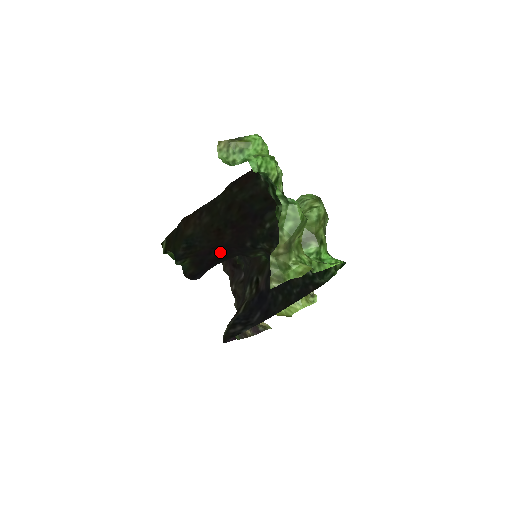
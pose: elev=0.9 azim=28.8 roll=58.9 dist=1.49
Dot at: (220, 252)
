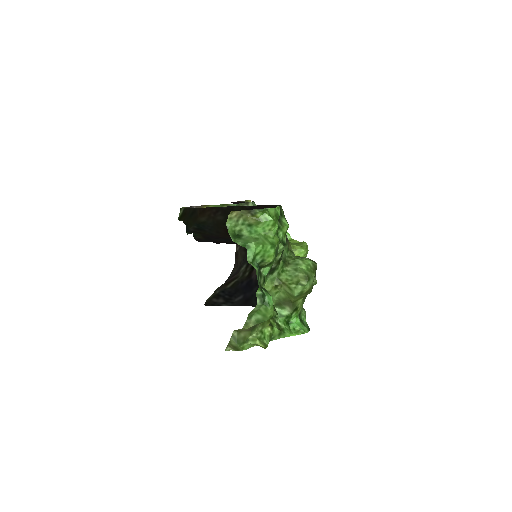
Dot at: (226, 240)
